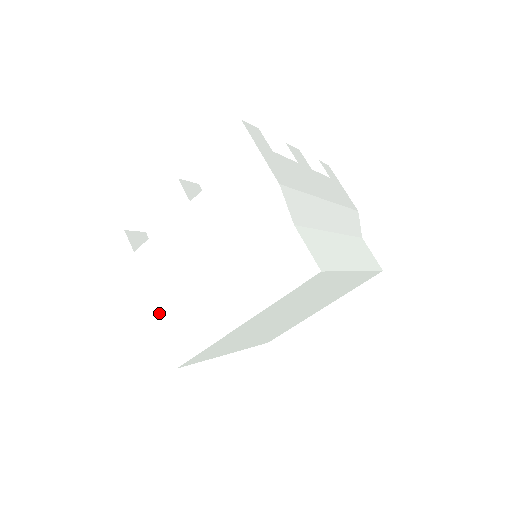
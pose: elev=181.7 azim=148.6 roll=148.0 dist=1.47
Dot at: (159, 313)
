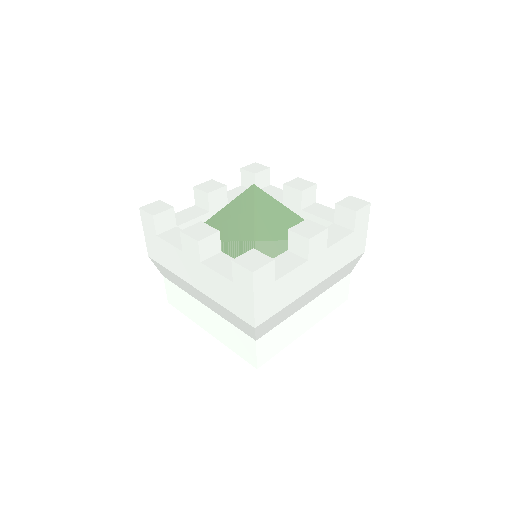
Dot at: (165, 274)
